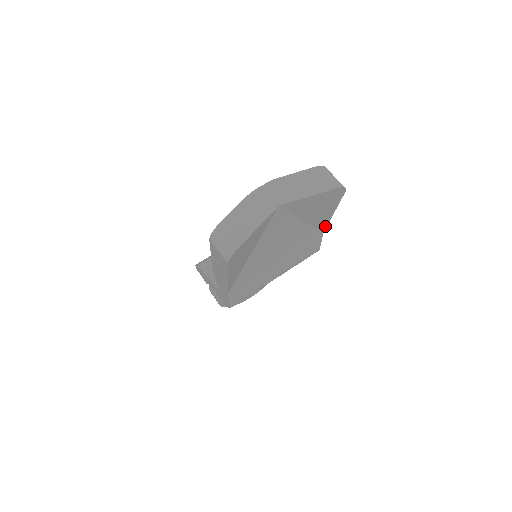
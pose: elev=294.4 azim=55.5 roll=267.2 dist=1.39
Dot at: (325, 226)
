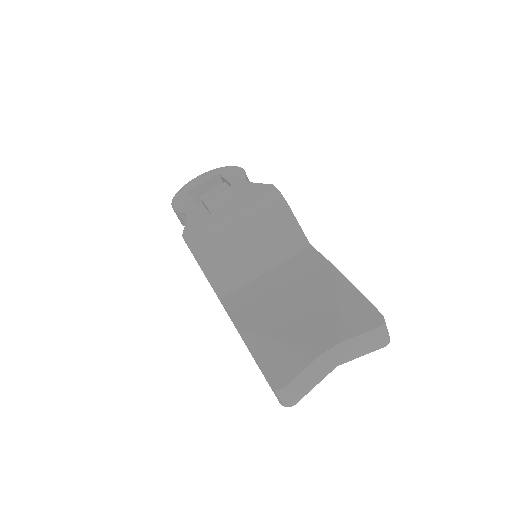
Dot at: occluded
